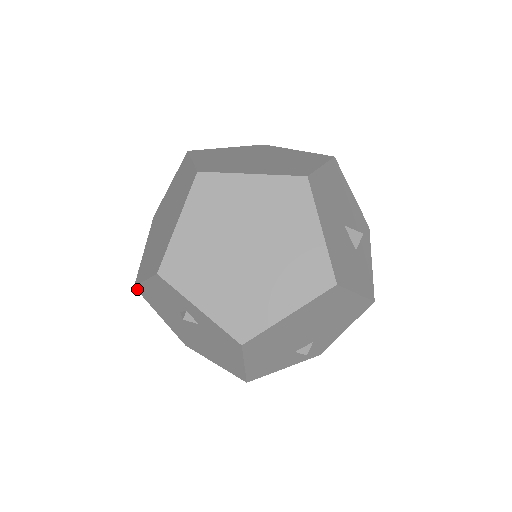
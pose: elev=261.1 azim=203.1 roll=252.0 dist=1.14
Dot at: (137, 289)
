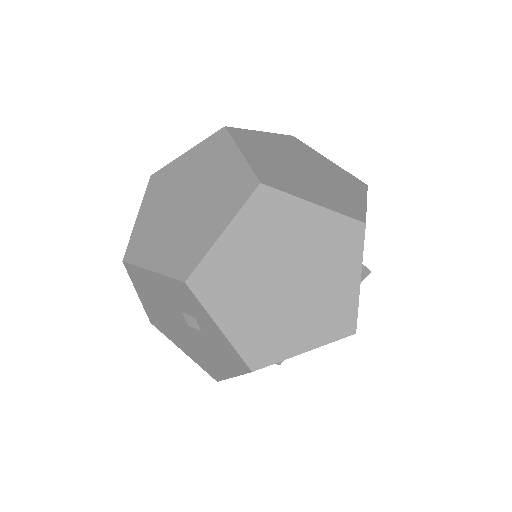
Dot at: (126, 265)
